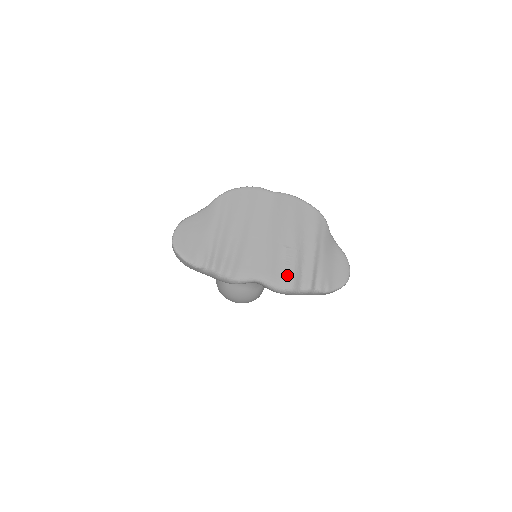
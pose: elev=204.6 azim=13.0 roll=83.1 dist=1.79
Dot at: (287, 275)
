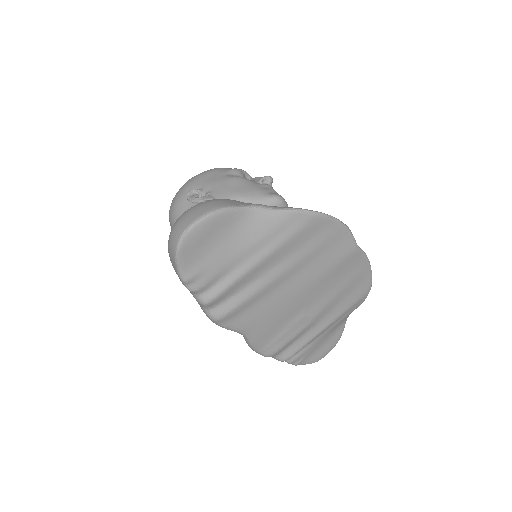
Dot at: (277, 342)
